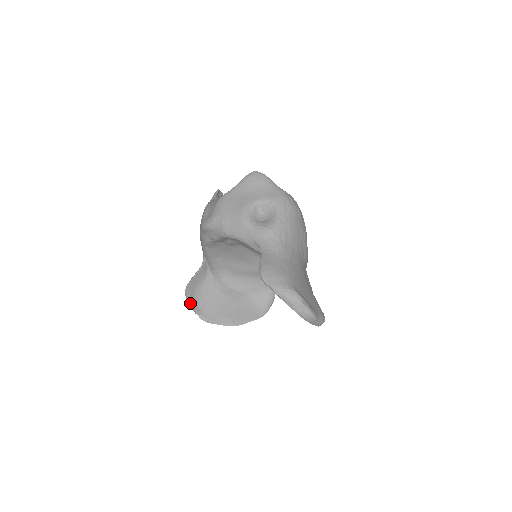
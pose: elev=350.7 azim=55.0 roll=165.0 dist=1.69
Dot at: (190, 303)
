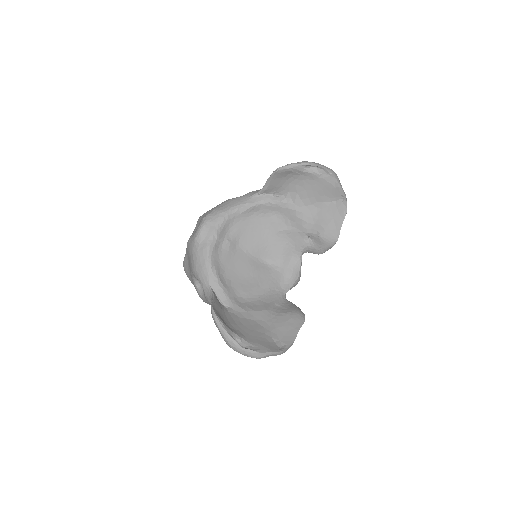
Dot at: (226, 330)
